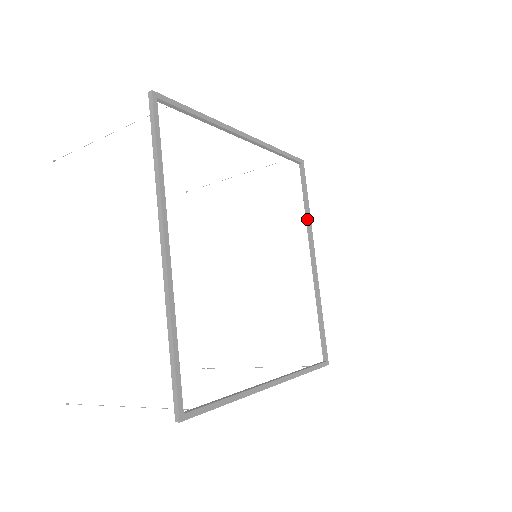
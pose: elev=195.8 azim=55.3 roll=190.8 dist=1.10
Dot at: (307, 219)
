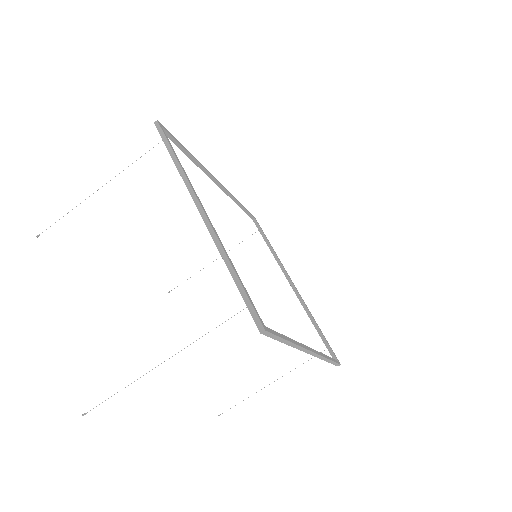
Dot at: occluded
